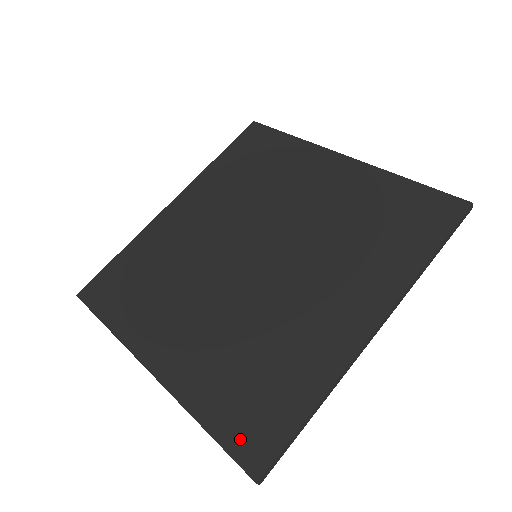
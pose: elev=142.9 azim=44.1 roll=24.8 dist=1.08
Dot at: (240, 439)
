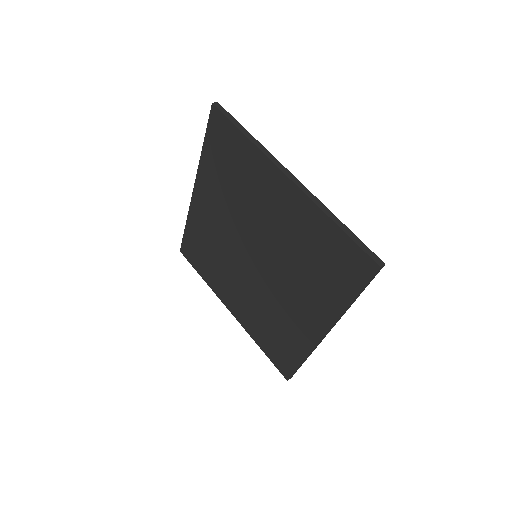
Dot at: (277, 361)
